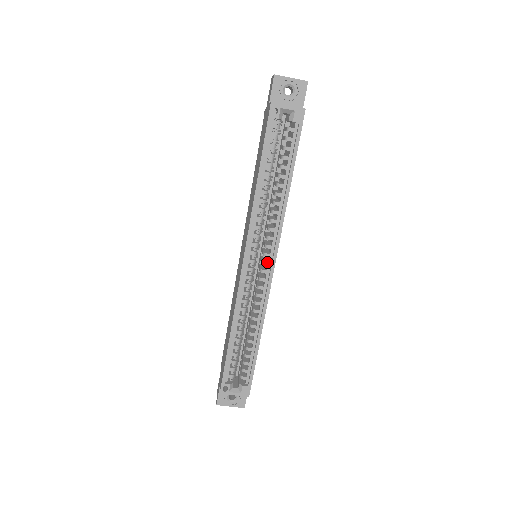
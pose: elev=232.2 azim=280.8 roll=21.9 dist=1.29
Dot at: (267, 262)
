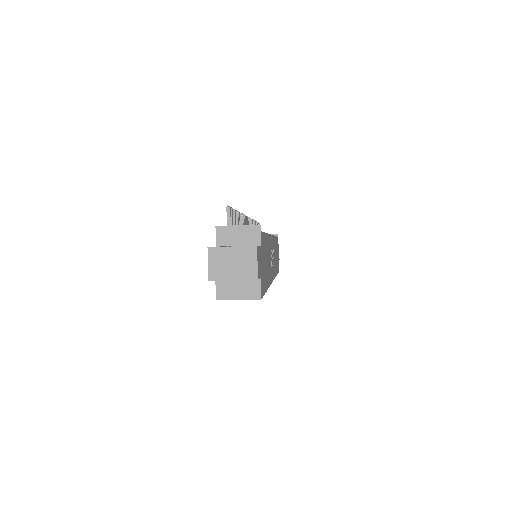
Dot at: occluded
